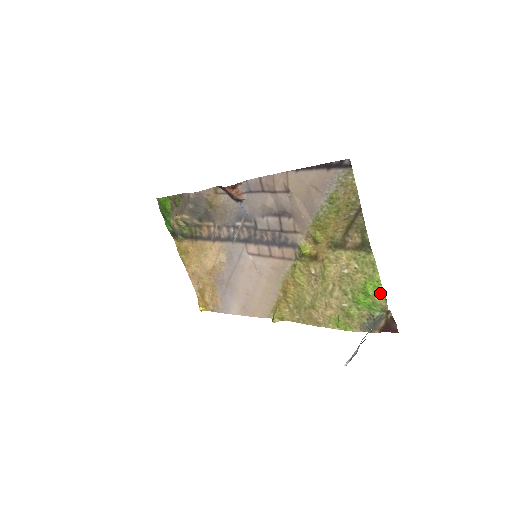
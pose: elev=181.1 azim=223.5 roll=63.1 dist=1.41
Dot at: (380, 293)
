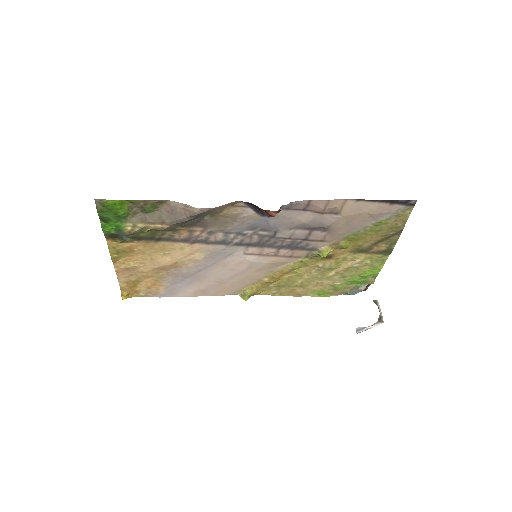
Dot at: (375, 275)
